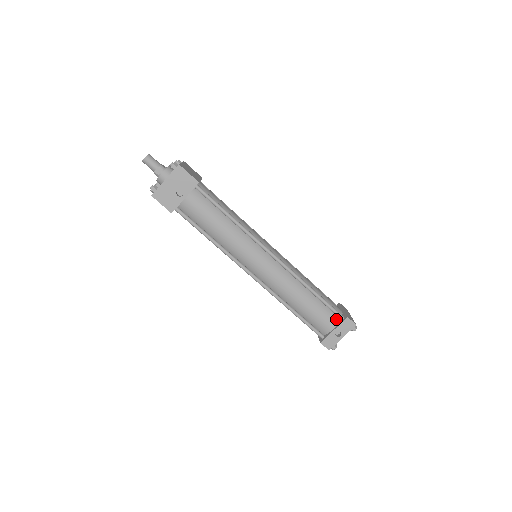
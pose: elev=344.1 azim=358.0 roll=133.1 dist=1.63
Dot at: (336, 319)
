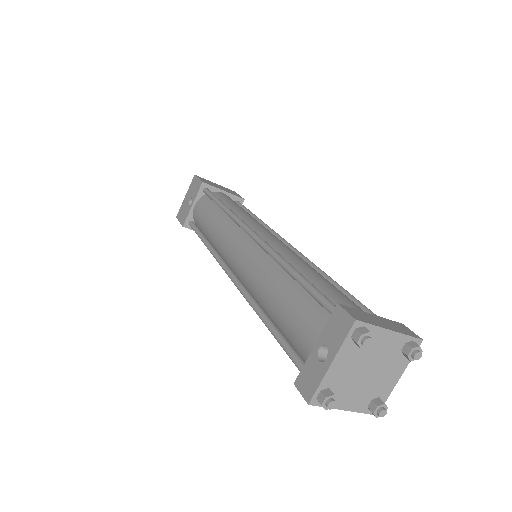
Dot at: occluded
